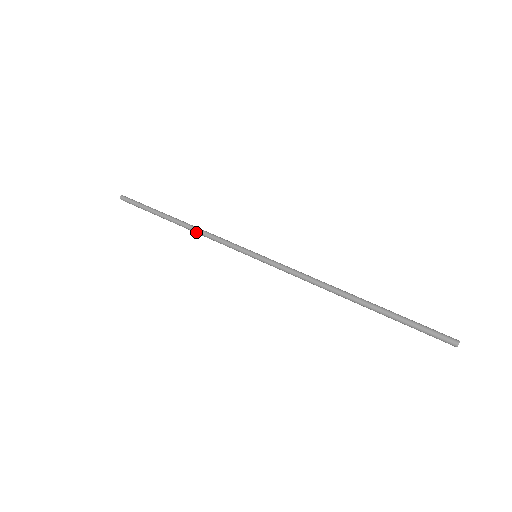
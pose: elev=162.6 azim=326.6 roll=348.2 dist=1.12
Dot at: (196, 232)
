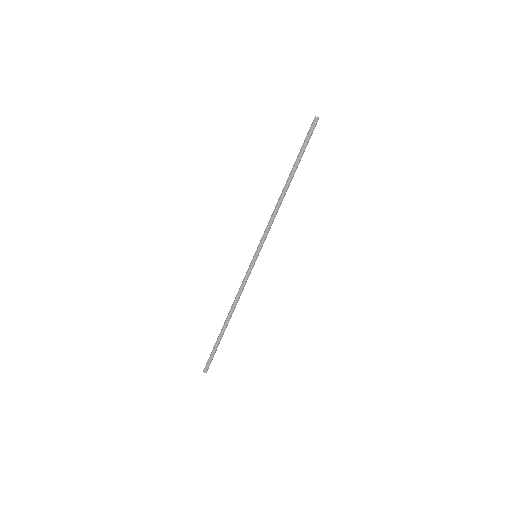
Dot at: (233, 303)
